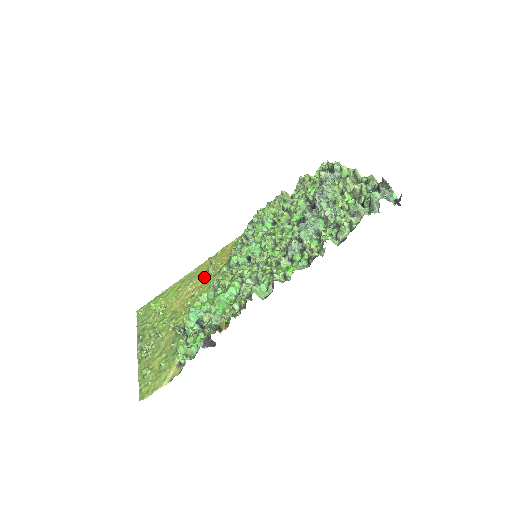
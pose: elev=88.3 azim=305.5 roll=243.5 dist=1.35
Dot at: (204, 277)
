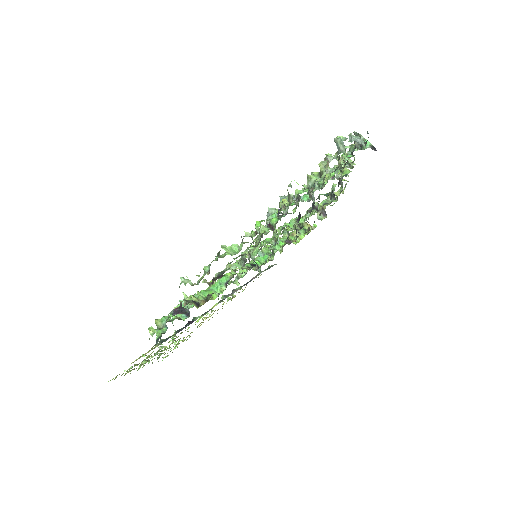
Dot at: occluded
